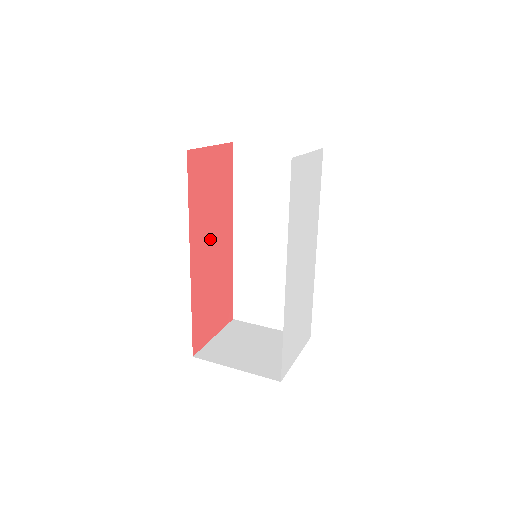
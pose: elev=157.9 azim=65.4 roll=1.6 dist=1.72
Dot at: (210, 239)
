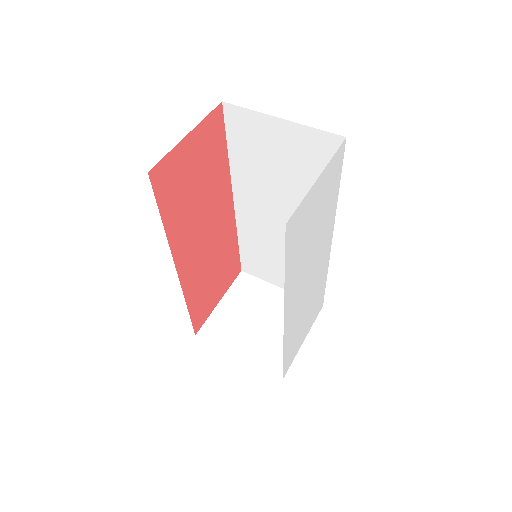
Dot at: (201, 230)
